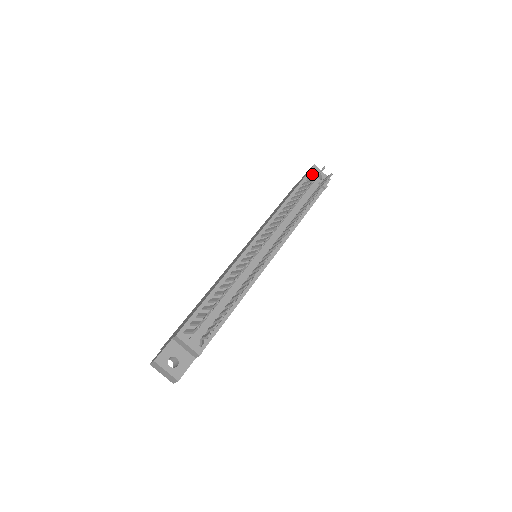
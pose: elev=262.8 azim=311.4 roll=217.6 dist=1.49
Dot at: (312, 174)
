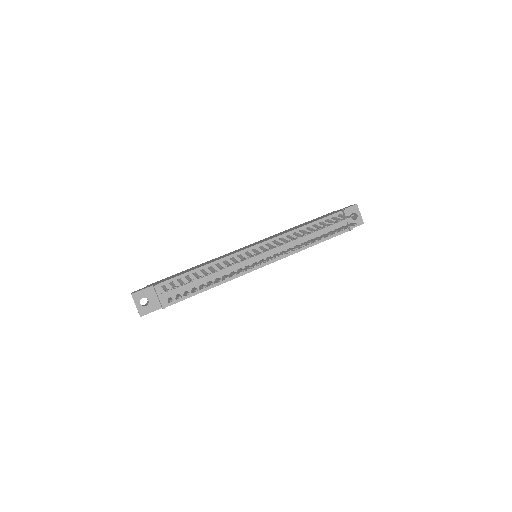
Dot at: (346, 213)
